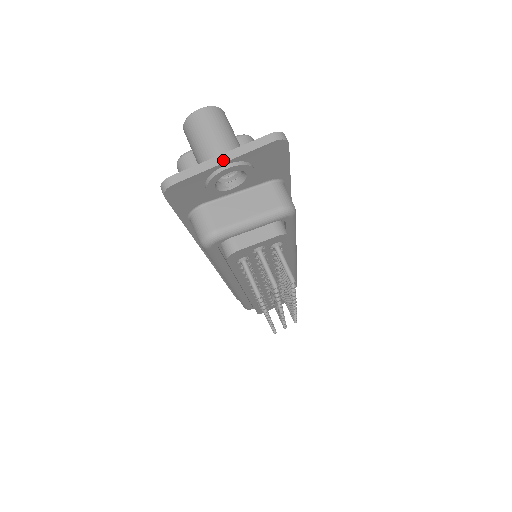
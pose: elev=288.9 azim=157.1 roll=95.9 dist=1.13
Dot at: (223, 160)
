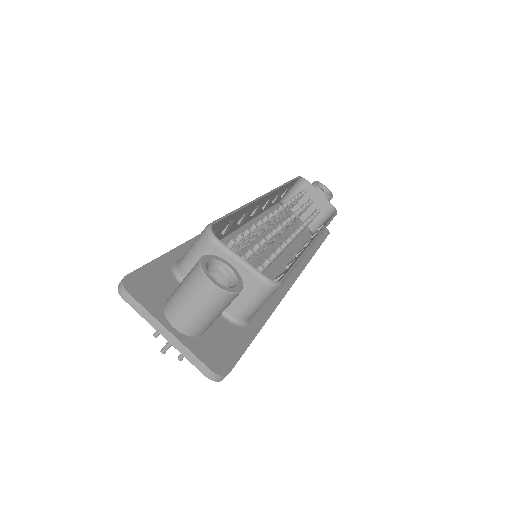
Dot at: (165, 335)
